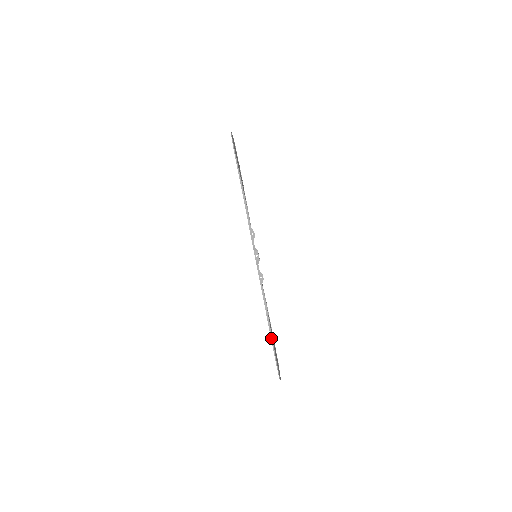
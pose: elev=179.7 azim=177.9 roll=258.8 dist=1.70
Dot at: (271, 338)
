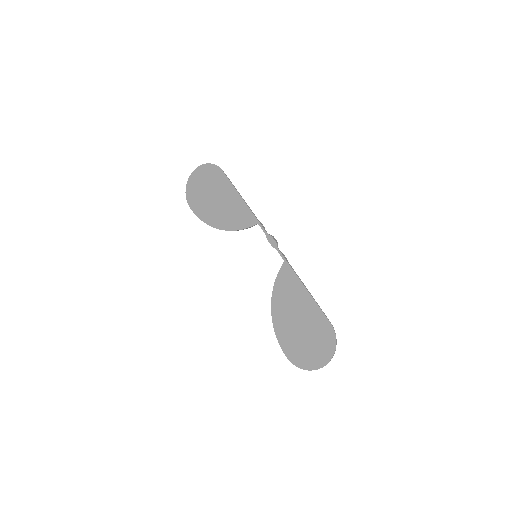
Dot at: (318, 305)
